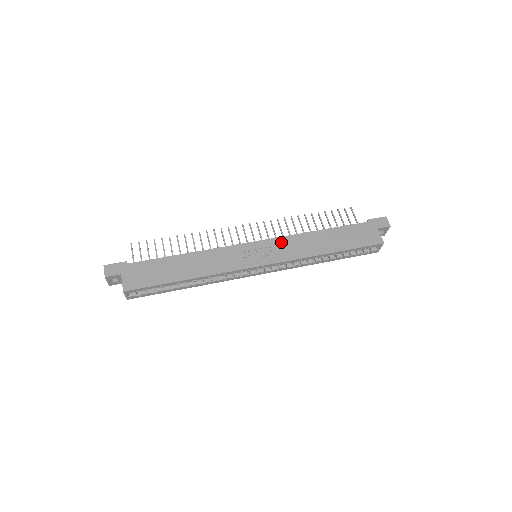
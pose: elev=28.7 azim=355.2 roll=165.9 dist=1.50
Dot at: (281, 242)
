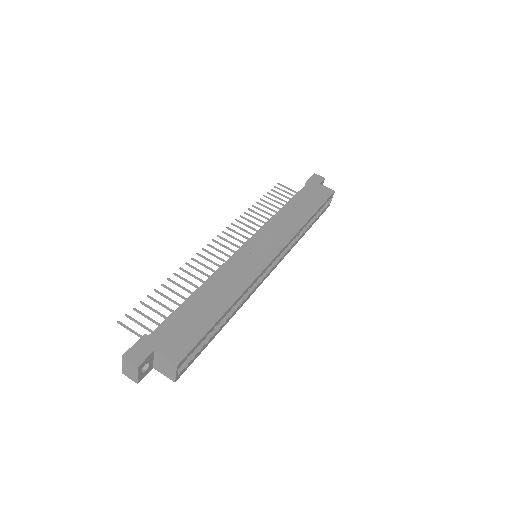
Dot at: (268, 229)
